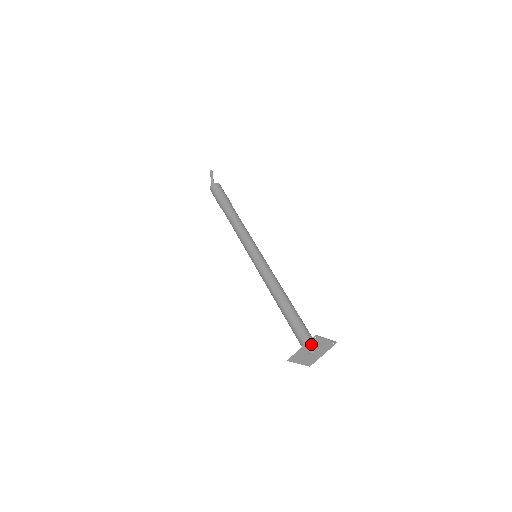
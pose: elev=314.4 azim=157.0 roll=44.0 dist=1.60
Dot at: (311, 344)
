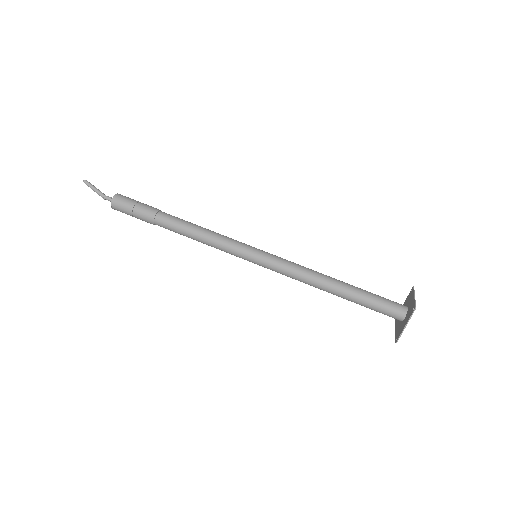
Dot at: (409, 315)
